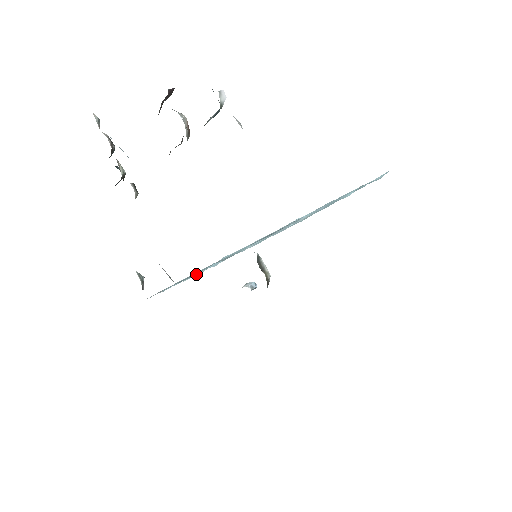
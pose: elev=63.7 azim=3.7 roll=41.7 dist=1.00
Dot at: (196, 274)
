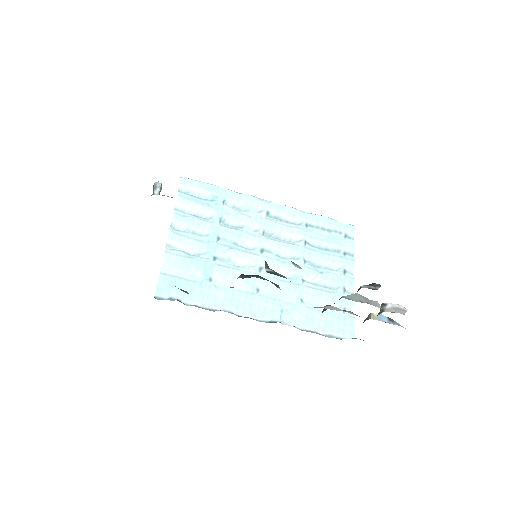
Dot at: (187, 248)
